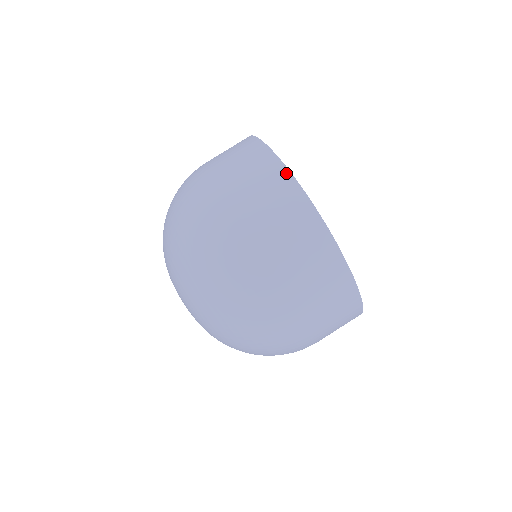
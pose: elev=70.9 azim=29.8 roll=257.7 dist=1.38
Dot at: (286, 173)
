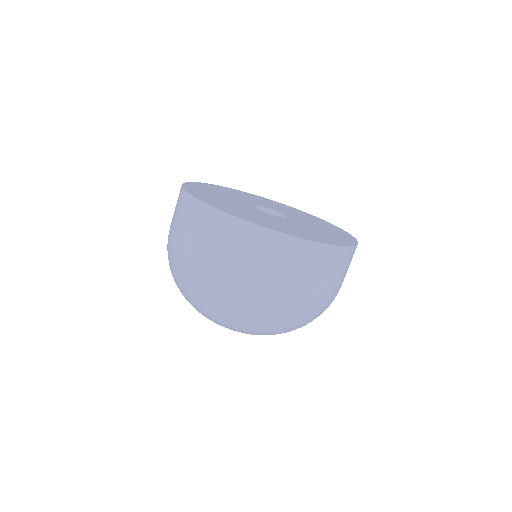
Dot at: (208, 208)
